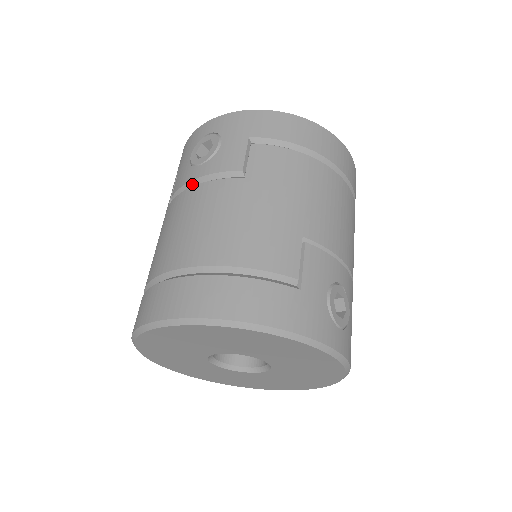
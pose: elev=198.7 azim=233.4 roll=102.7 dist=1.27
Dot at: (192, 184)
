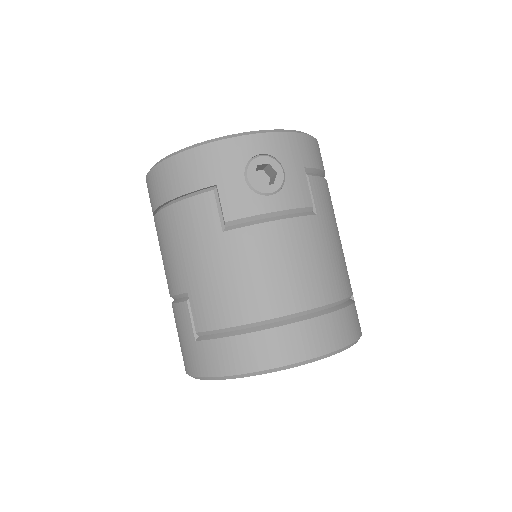
Dot at: (266, 216)
